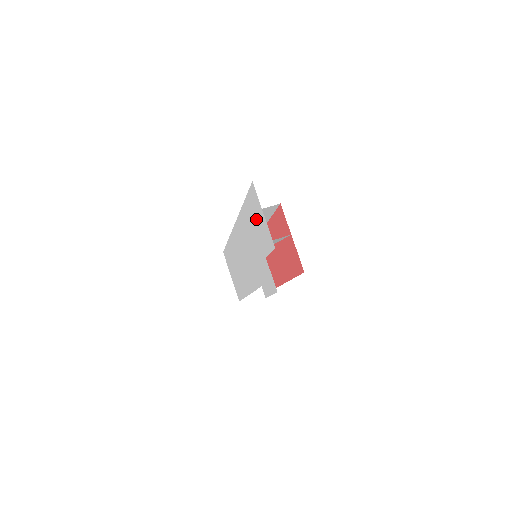
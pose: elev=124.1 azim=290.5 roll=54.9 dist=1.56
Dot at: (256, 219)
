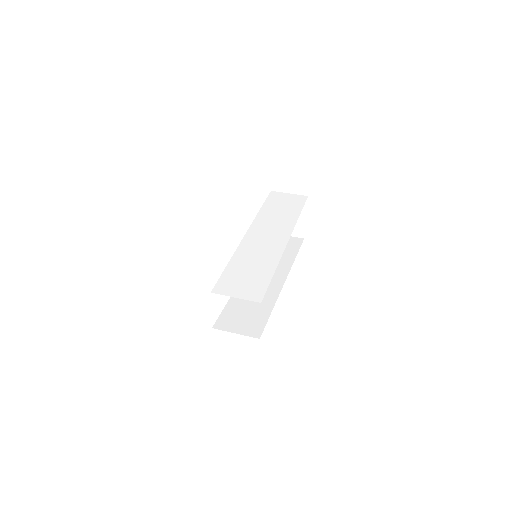
Dot at: occluded
